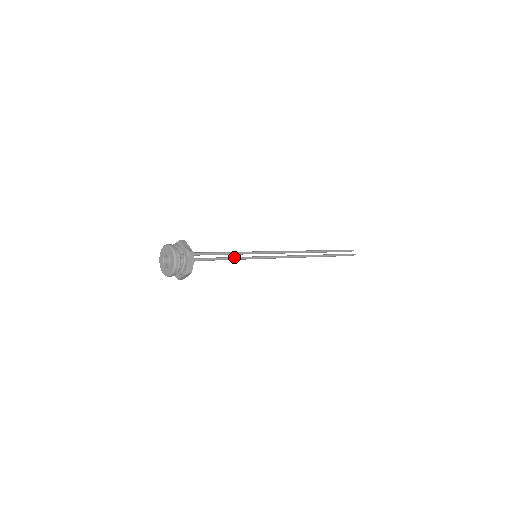
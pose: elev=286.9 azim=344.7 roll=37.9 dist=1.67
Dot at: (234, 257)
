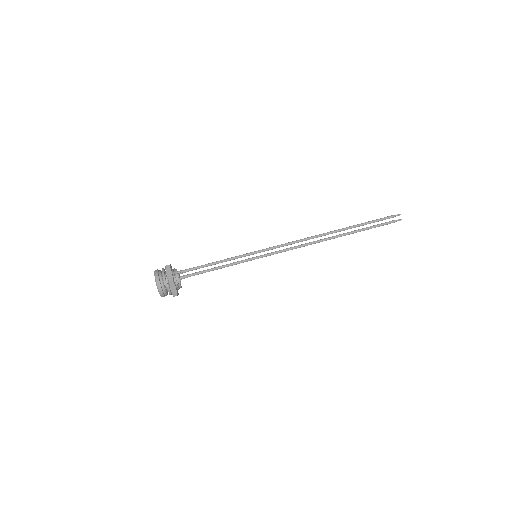
Dot at: (229, 264)
